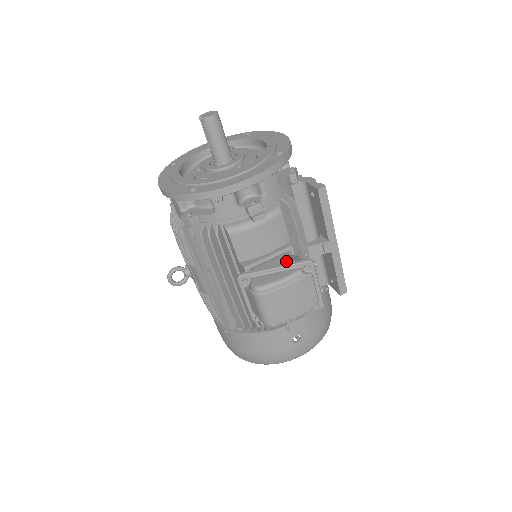
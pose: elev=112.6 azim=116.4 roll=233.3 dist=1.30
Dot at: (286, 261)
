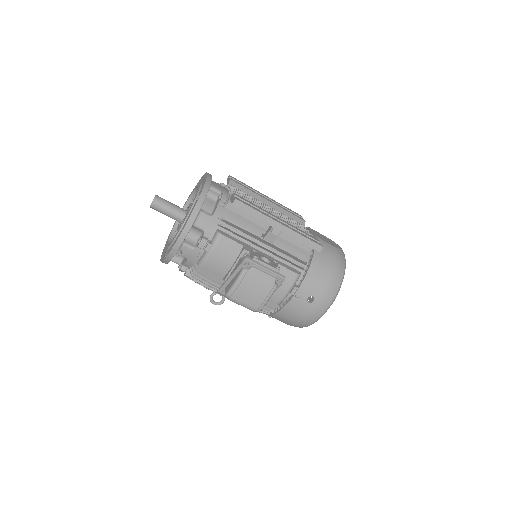
Dot at: occluded
